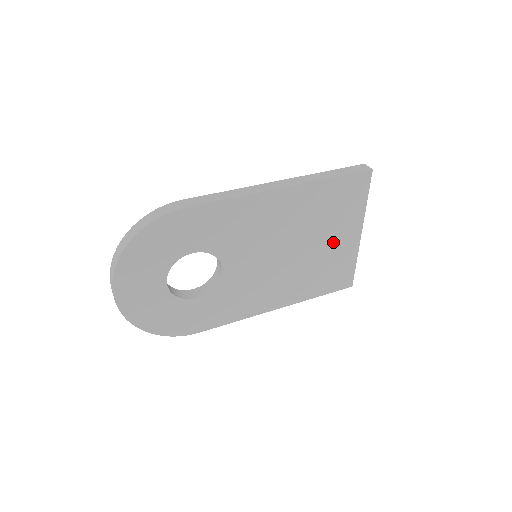
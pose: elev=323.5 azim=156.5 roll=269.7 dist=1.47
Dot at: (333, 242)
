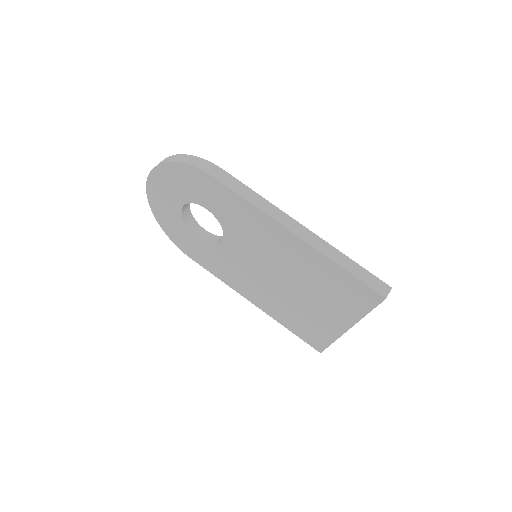
Dot at: (320, 310)
